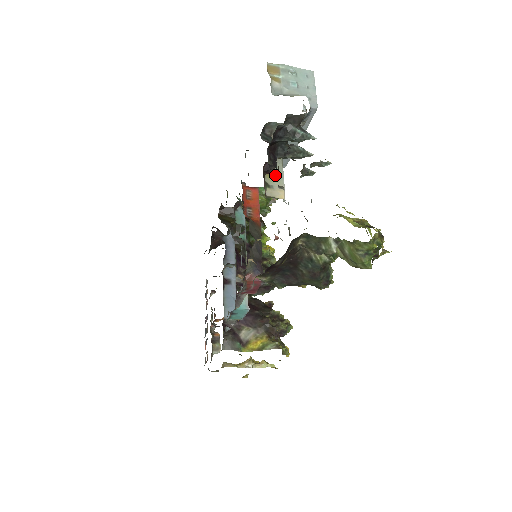
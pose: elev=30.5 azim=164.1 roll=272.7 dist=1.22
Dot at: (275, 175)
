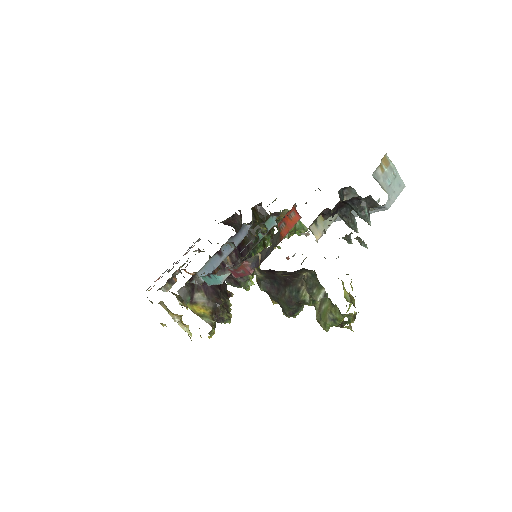
Dot at: (325, 221)
